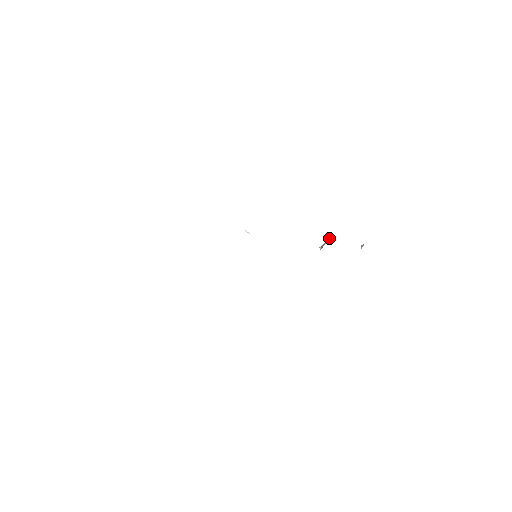
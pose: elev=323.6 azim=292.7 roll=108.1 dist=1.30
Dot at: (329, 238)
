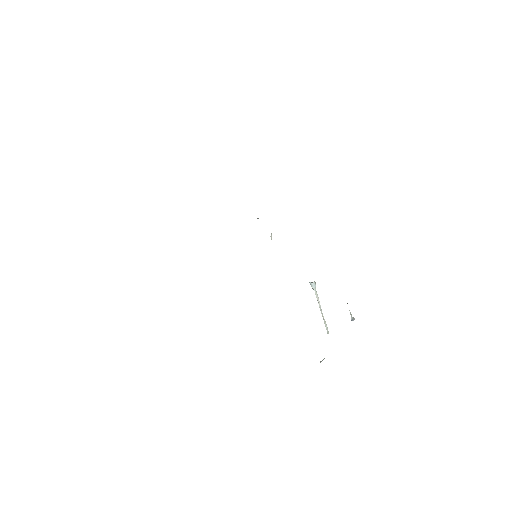
Dot at: occluded
